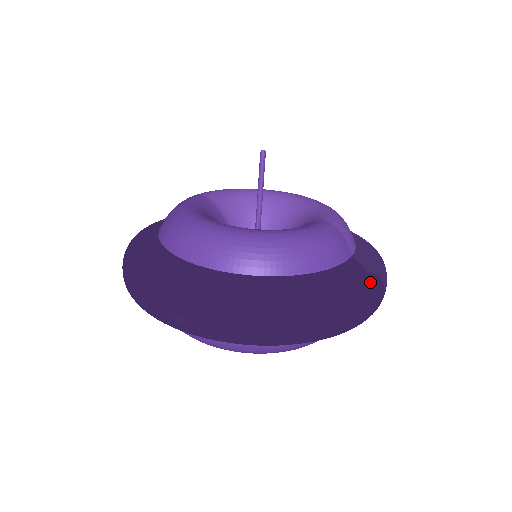
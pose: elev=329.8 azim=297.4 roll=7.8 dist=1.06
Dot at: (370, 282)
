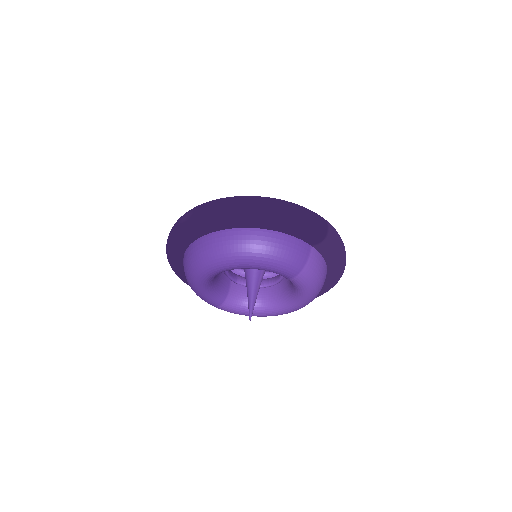
Dot at: occluded
